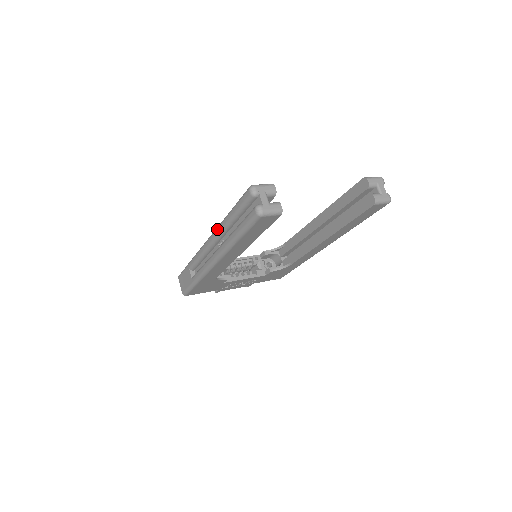
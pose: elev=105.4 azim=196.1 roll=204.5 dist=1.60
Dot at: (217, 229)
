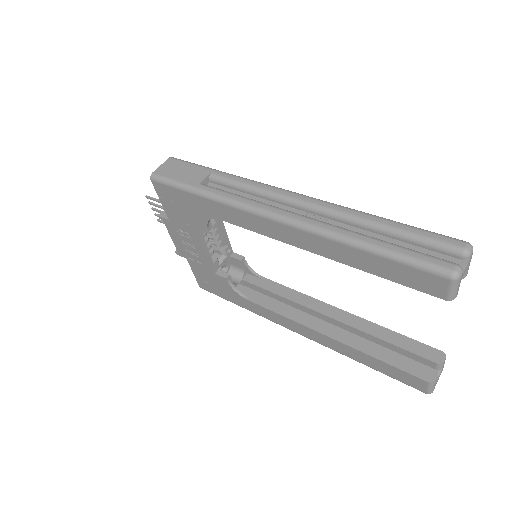
Dot at: (338, 206)
